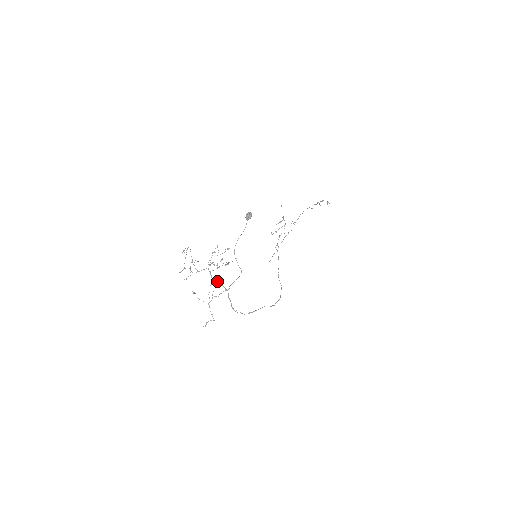
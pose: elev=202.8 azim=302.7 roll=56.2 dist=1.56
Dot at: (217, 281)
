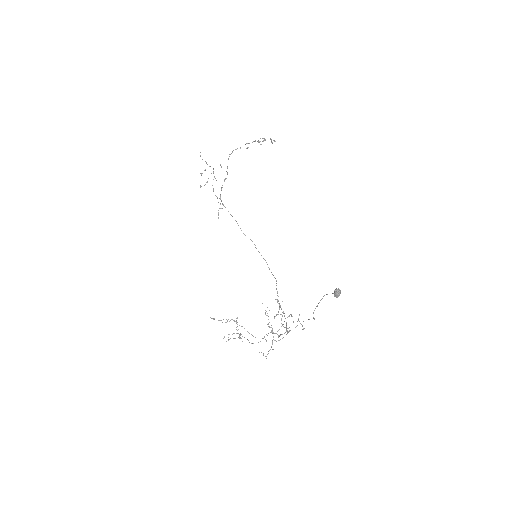
Dot at: occluded
